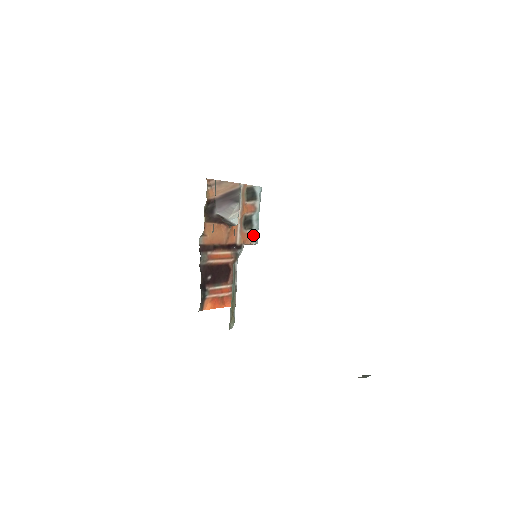
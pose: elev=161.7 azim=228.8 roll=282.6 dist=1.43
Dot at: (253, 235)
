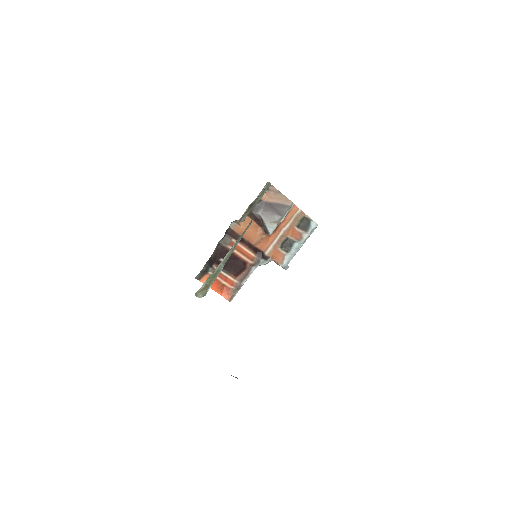
Dot at: (285, 258)
